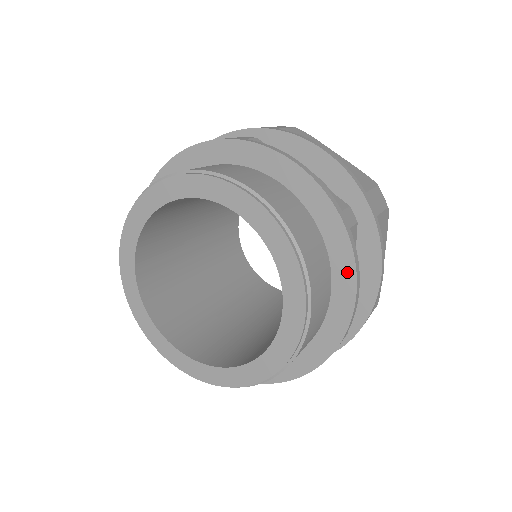
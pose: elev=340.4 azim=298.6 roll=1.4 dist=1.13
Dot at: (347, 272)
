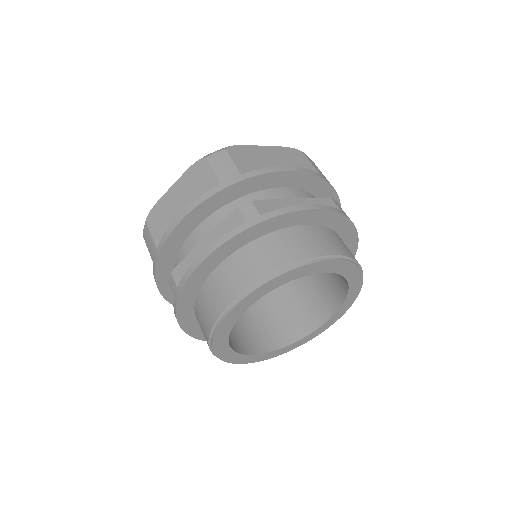
Dot at: (352, 237)
